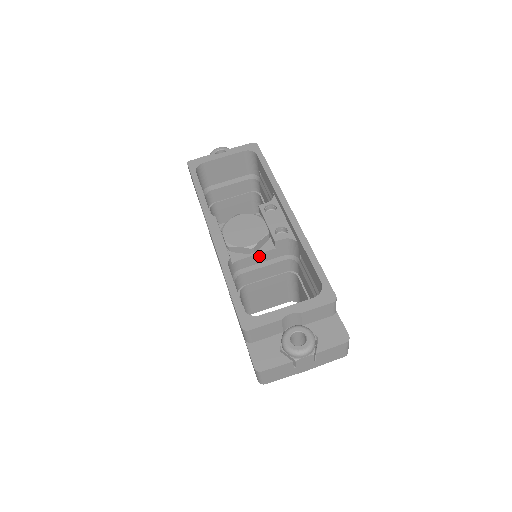
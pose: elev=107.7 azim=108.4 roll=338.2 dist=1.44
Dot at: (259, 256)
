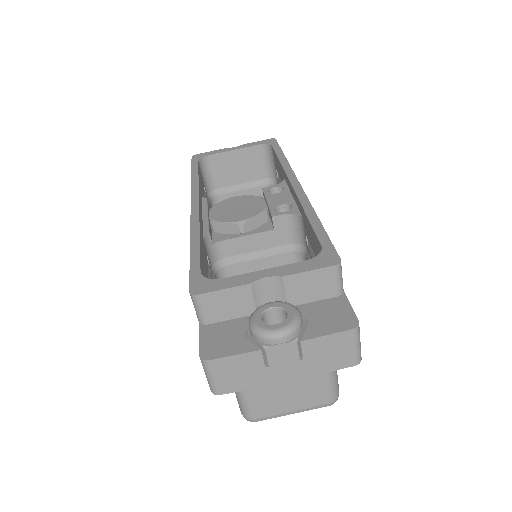
Dot at: (251, 239)
